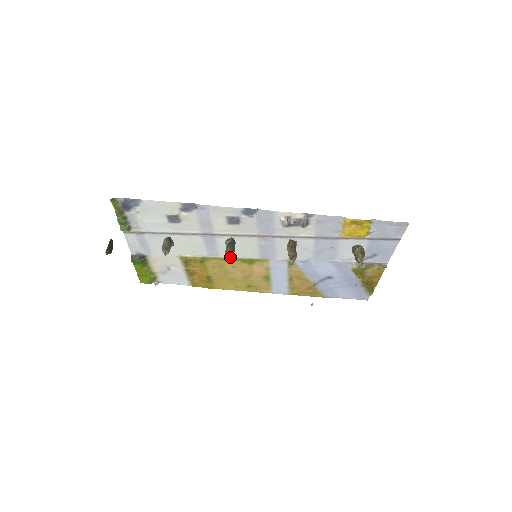
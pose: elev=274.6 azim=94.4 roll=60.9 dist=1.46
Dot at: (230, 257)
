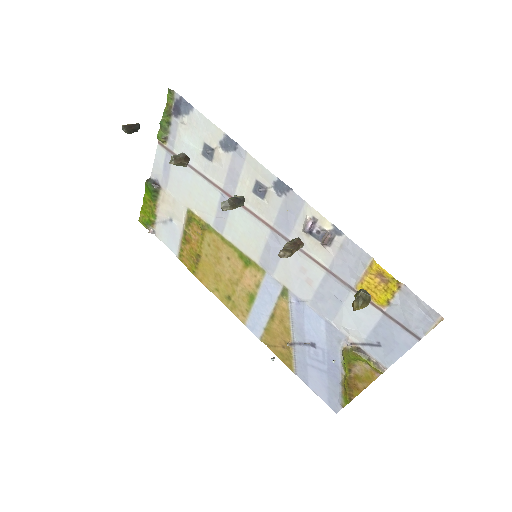
Dot at: (226, 208)
